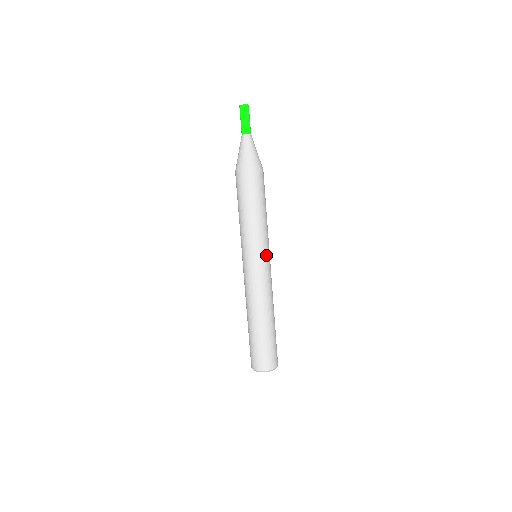
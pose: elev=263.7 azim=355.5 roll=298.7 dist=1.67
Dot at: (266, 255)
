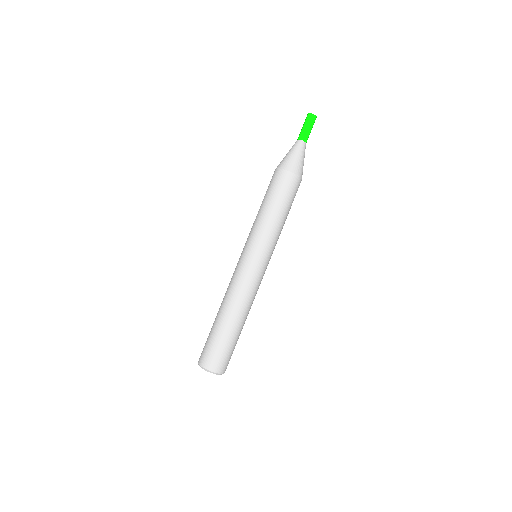
Dot at: occluded
